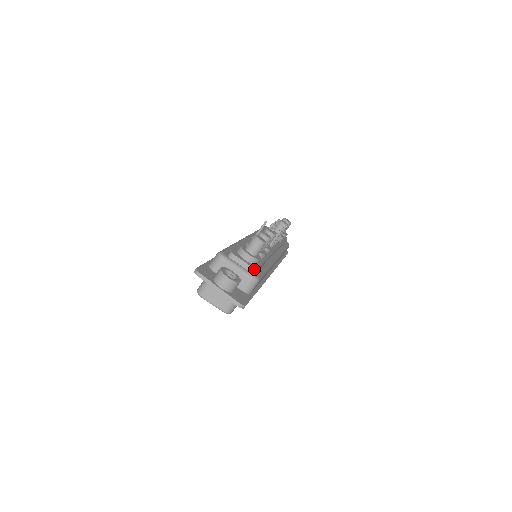
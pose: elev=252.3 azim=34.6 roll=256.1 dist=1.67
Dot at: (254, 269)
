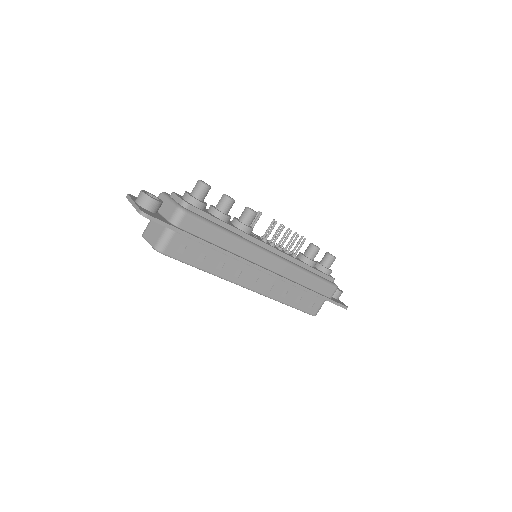
Dot at: (185, 202)
